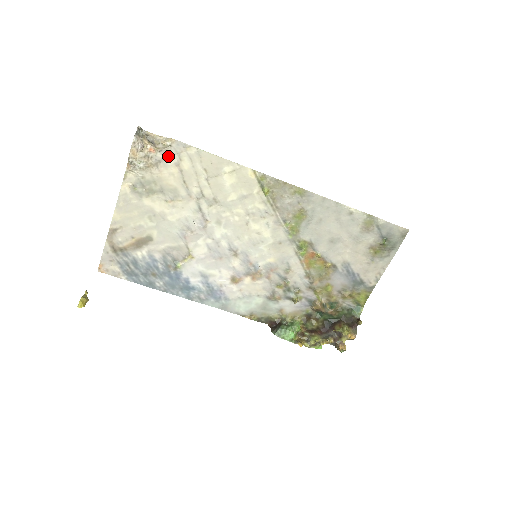
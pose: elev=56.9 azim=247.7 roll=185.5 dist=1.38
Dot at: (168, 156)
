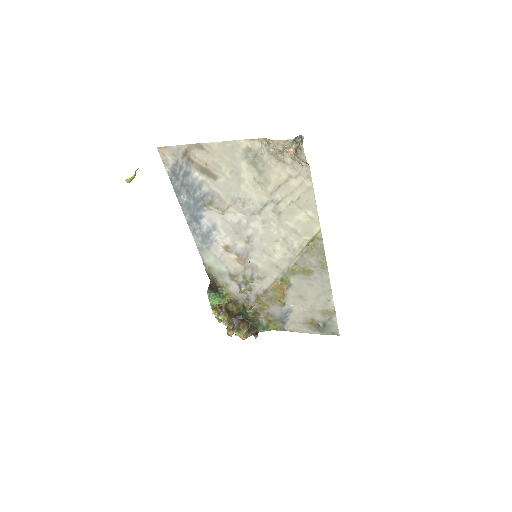
Dot at: (293, 167)
